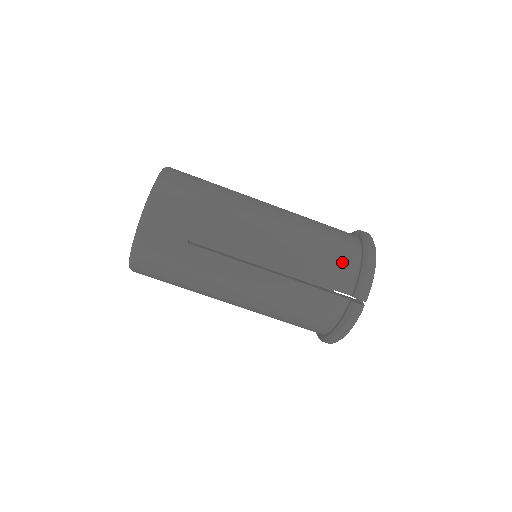
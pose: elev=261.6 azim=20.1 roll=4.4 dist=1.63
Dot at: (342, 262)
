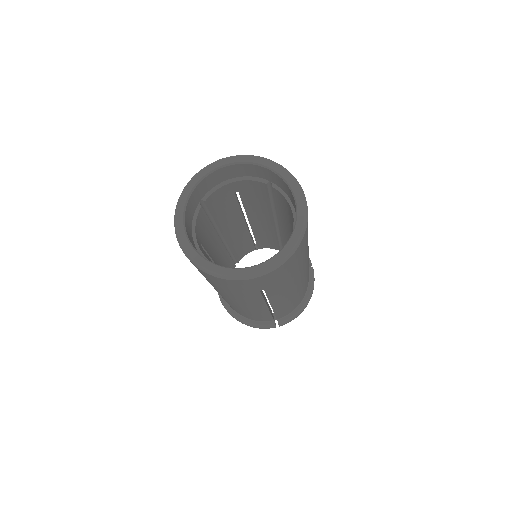
Dot at: (296, 305)
